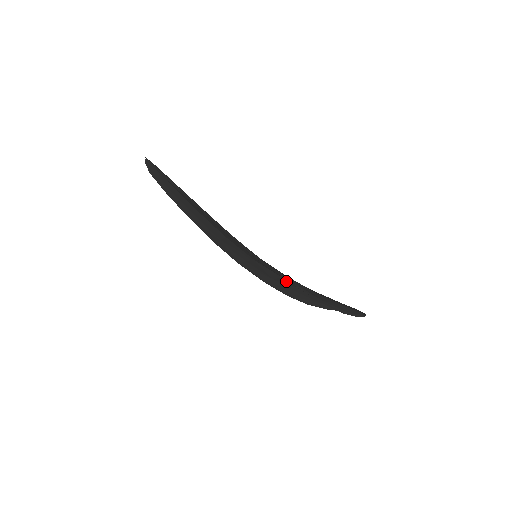
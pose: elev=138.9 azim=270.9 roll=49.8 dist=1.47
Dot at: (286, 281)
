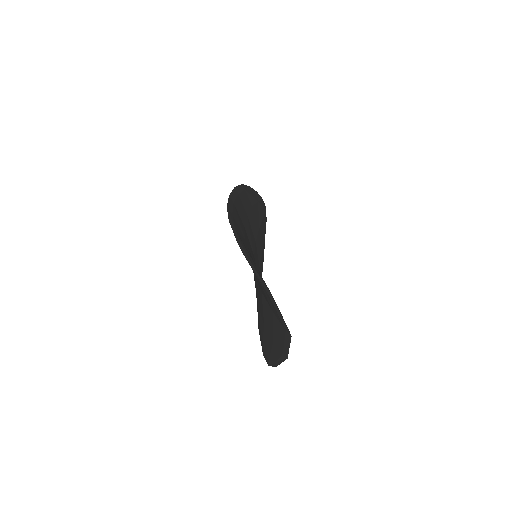
Dot at: (257, 286)
